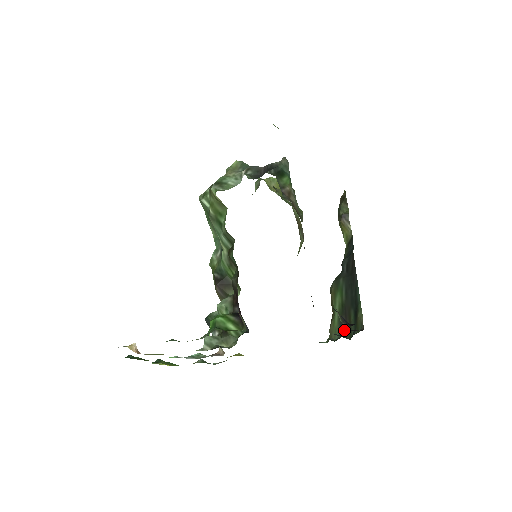
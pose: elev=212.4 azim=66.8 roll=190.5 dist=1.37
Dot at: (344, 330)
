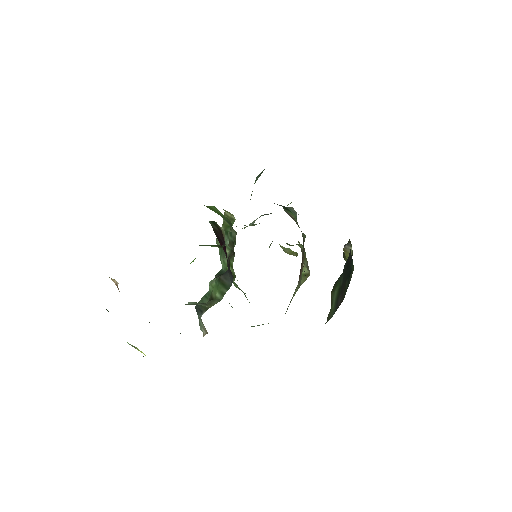
Dot at: (340, 303)
